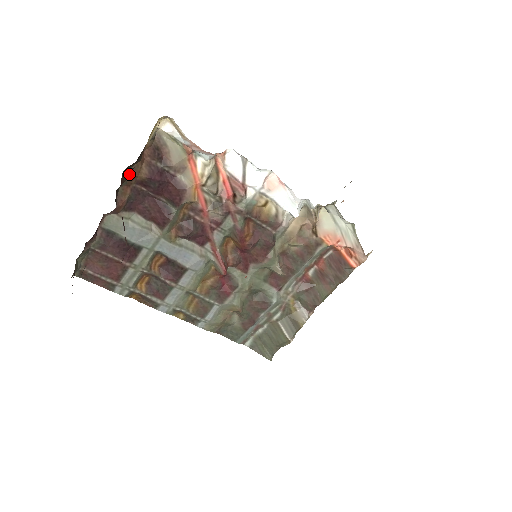
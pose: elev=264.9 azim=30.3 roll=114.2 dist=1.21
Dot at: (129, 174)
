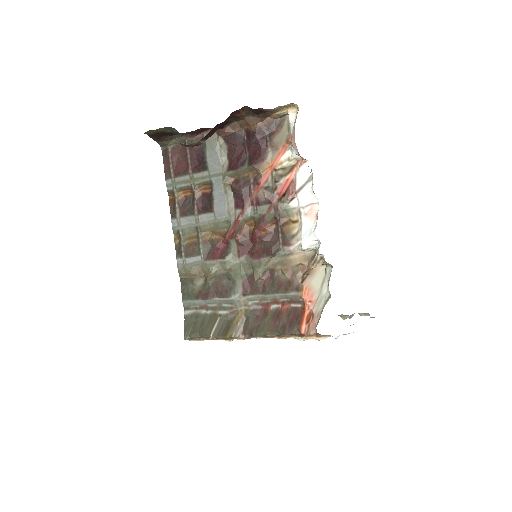
Dot at: (248, 119)
